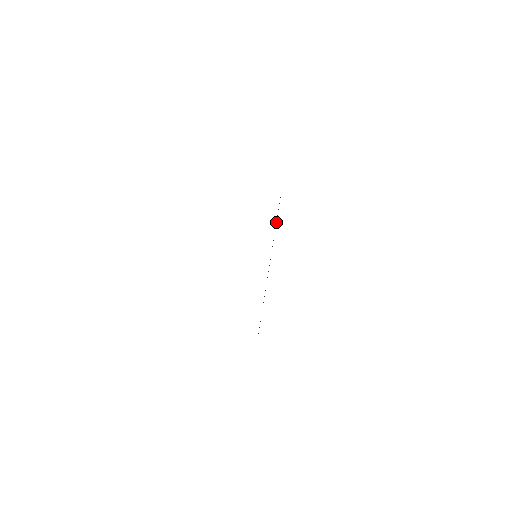
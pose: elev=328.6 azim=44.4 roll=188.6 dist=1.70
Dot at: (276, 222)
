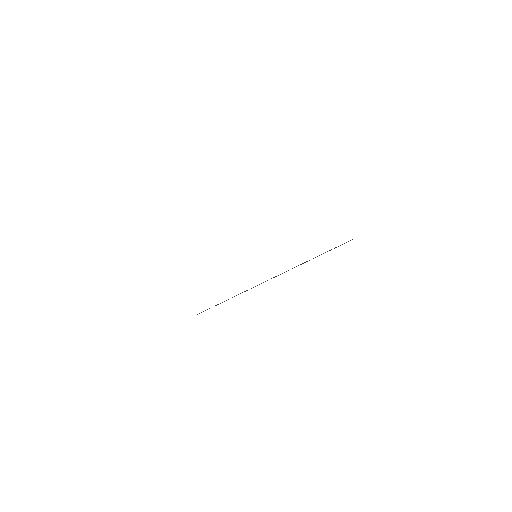
Dot at: occluded
